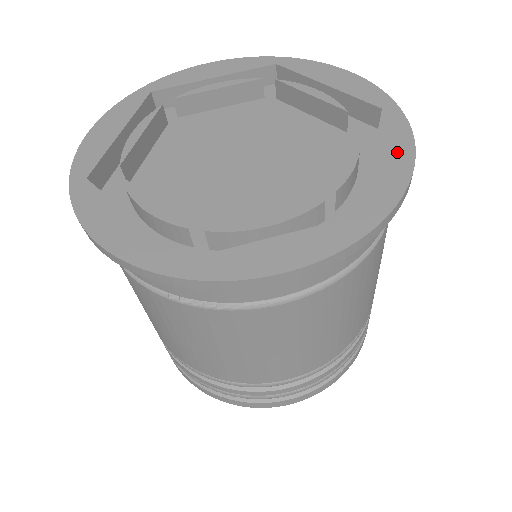
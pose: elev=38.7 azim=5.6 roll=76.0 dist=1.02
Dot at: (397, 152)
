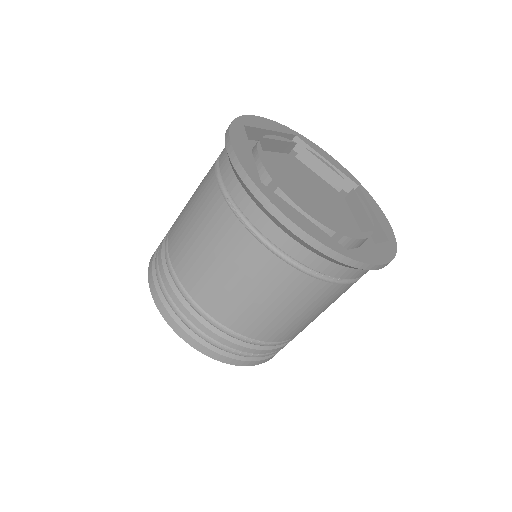
Dot at: (381, 254)
